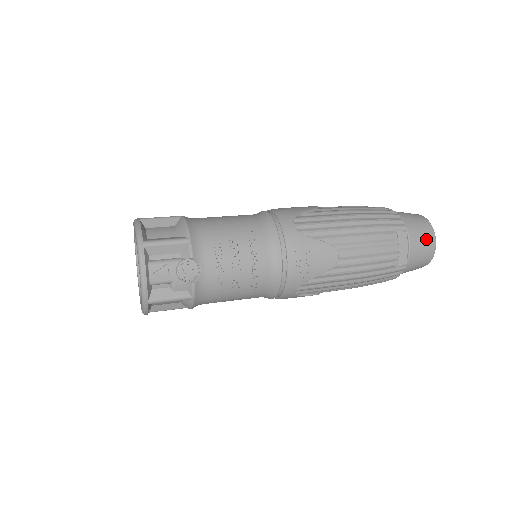
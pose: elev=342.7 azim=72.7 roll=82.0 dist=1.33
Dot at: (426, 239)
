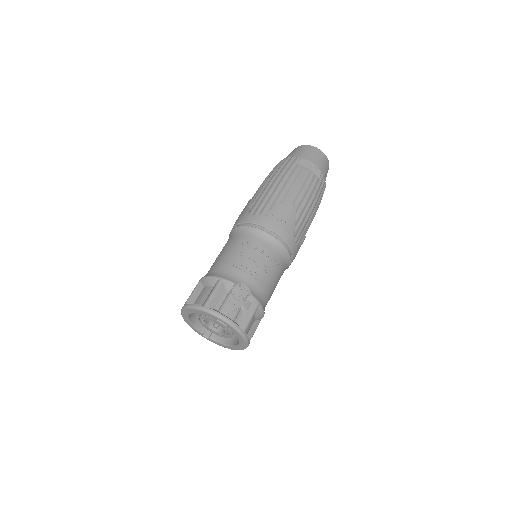
Dot at: (313, 152)
